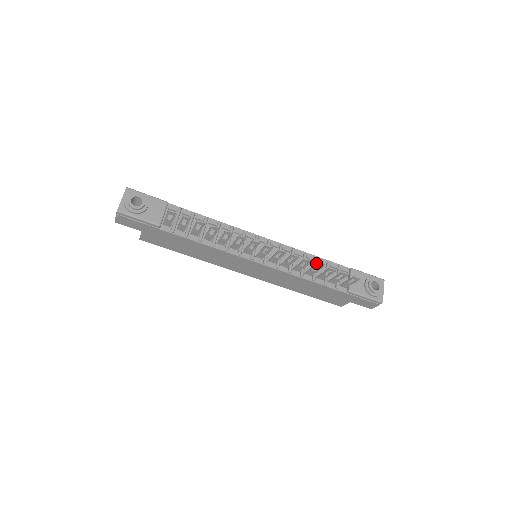
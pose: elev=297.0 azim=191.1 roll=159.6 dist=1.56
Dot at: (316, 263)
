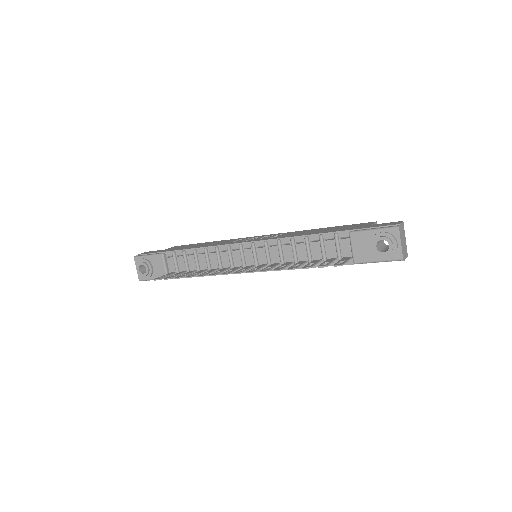
Dot at: (306, 246)
